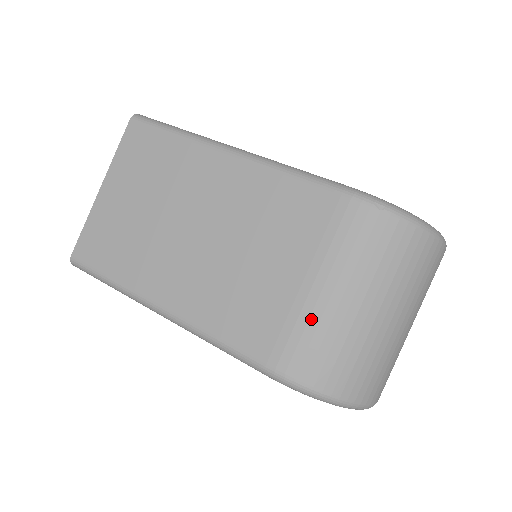
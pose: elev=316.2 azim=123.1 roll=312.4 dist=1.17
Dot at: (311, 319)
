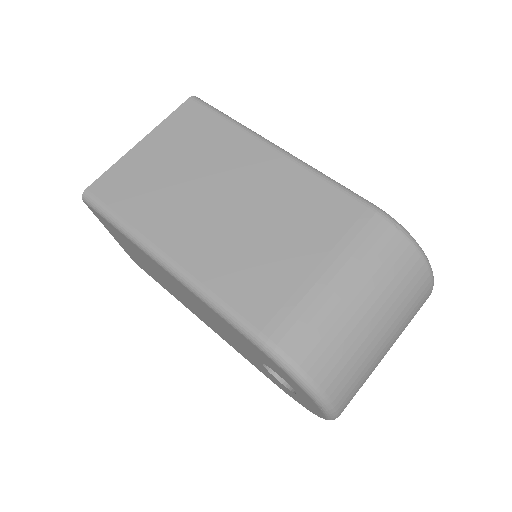
Dot at: (315, 302)
